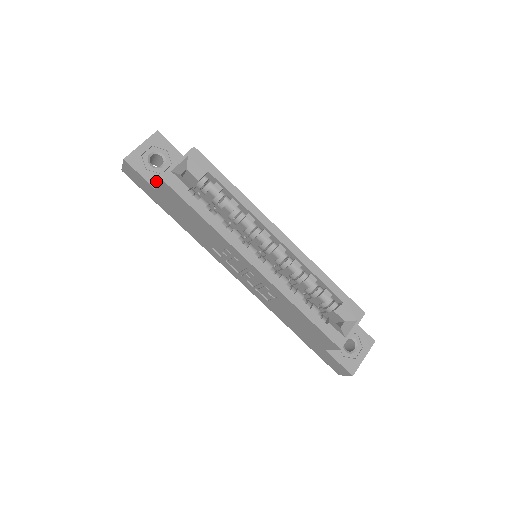
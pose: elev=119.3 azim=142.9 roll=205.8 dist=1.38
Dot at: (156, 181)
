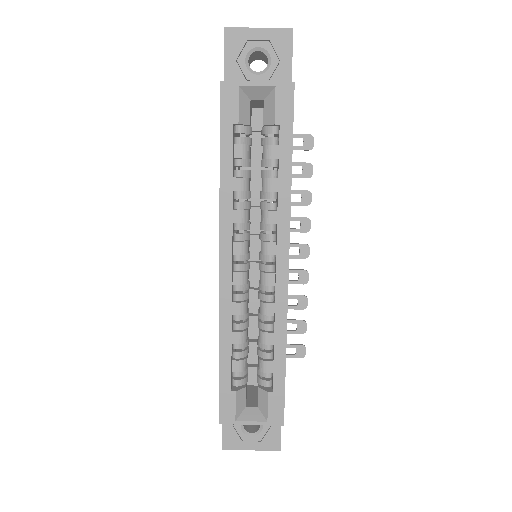
Dot at: occluded
